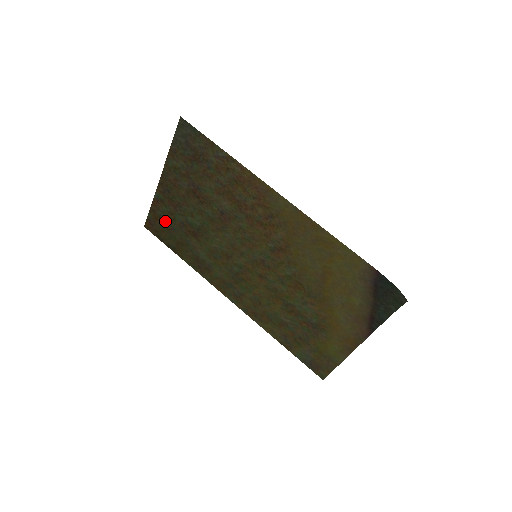
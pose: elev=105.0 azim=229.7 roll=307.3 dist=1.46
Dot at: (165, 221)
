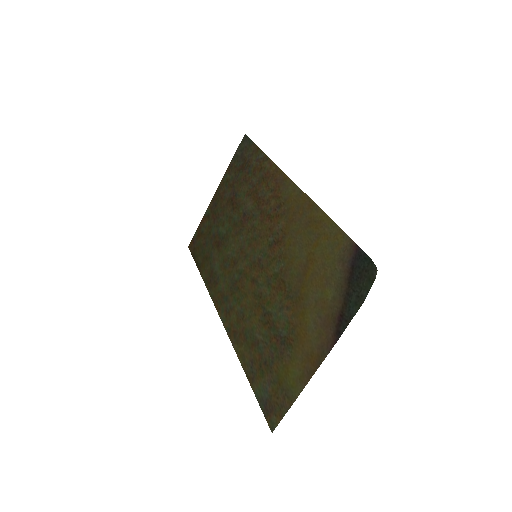
Dot at: (203, 236)
